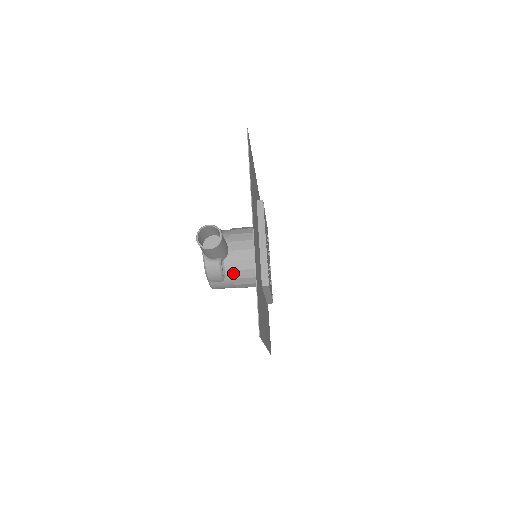
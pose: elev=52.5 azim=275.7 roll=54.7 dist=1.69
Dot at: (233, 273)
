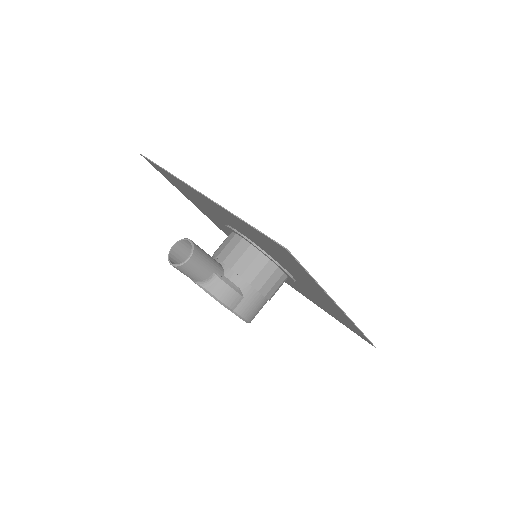
Dot at: (243, 279)
